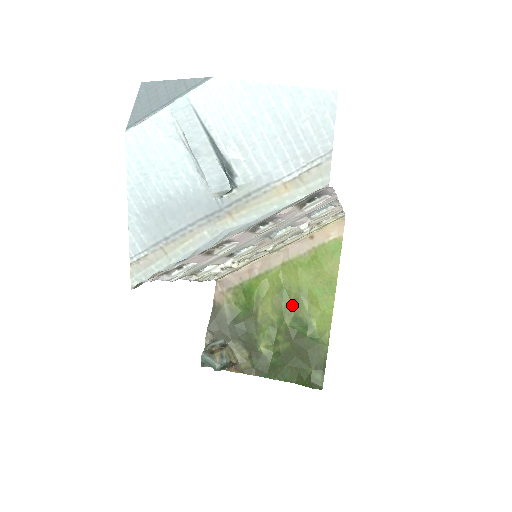
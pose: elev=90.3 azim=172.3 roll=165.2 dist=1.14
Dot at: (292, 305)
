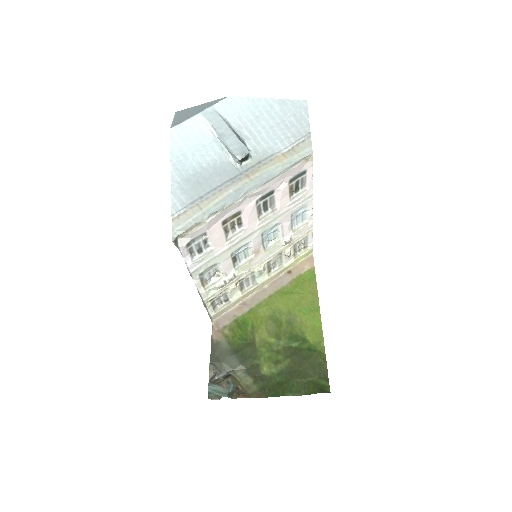
Dot at: (285, 327)
